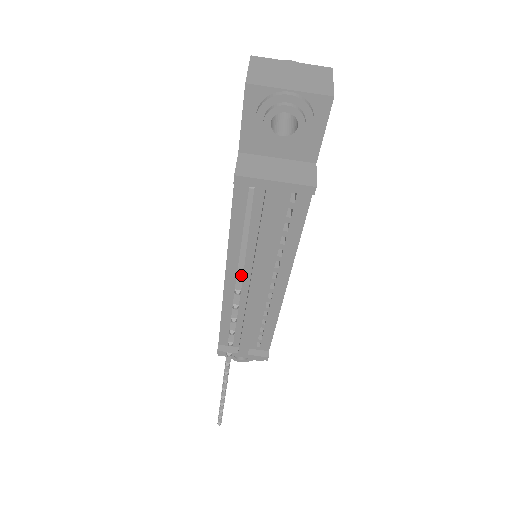
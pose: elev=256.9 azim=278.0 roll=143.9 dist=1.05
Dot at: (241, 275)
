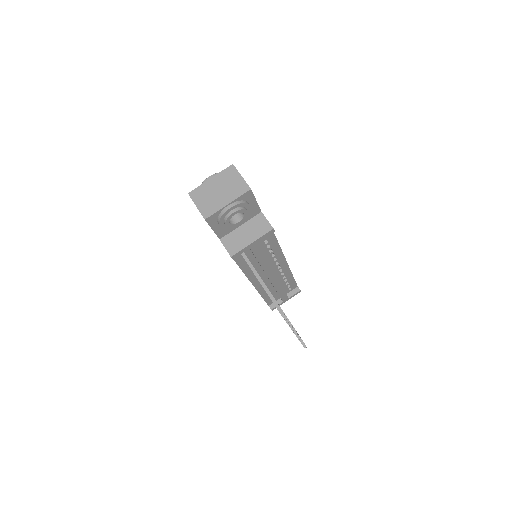
Dot at: (278, 306)
